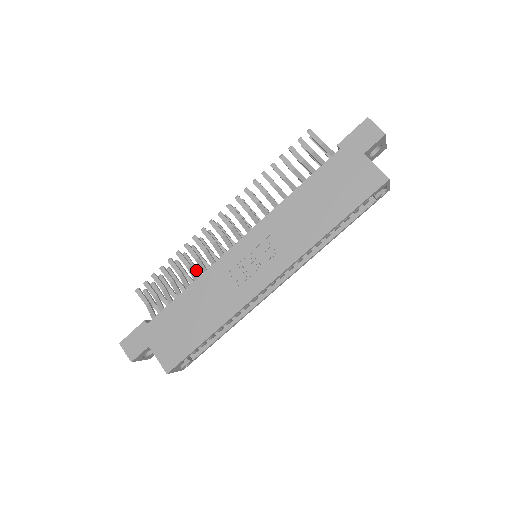
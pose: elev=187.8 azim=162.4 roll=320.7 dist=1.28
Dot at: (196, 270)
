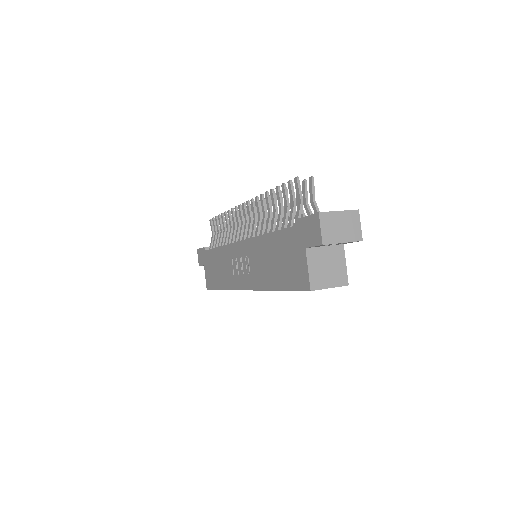
Dot at: occluded
